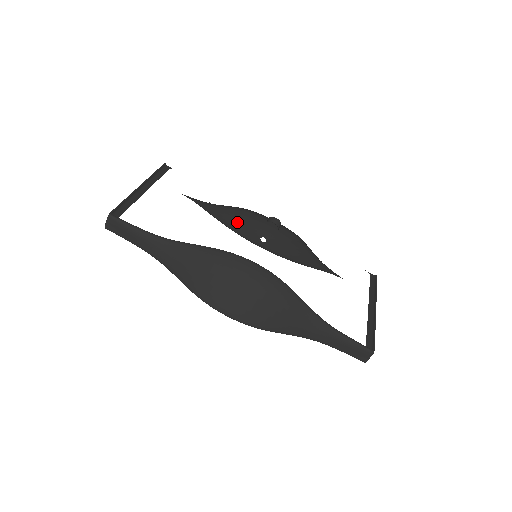
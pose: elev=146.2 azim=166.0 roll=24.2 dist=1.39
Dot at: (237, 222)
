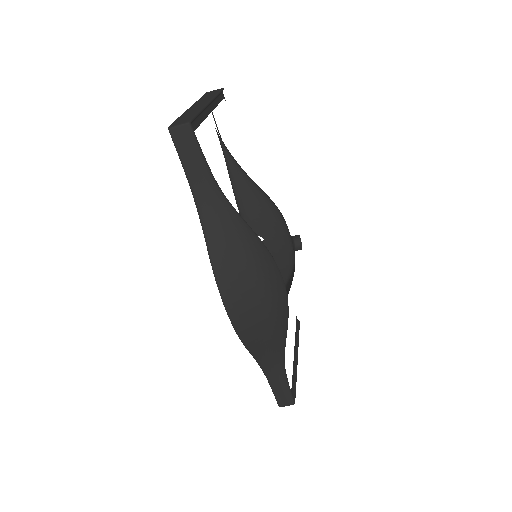
Dot at: (253, 207)
